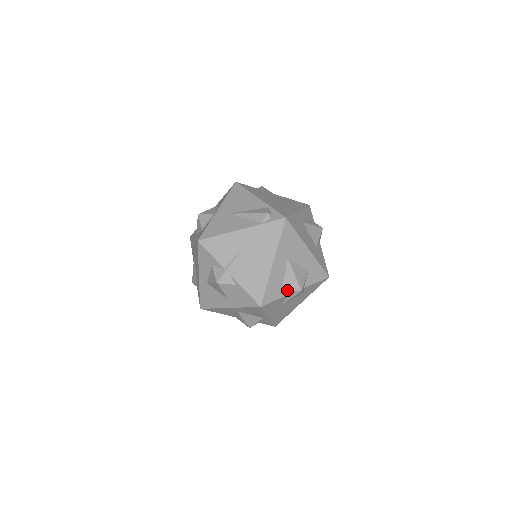
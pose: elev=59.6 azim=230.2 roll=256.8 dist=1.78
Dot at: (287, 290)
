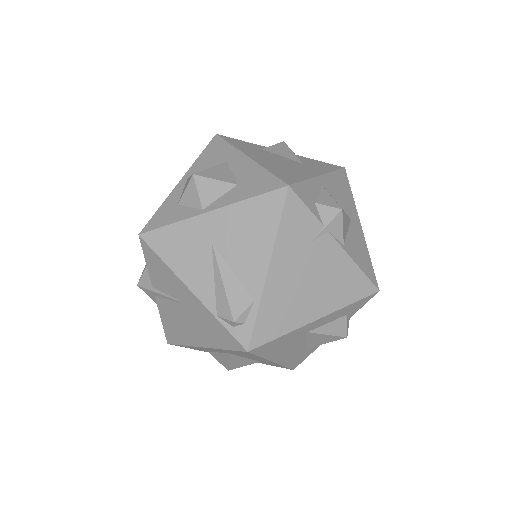
Dot at: (214, 356)
